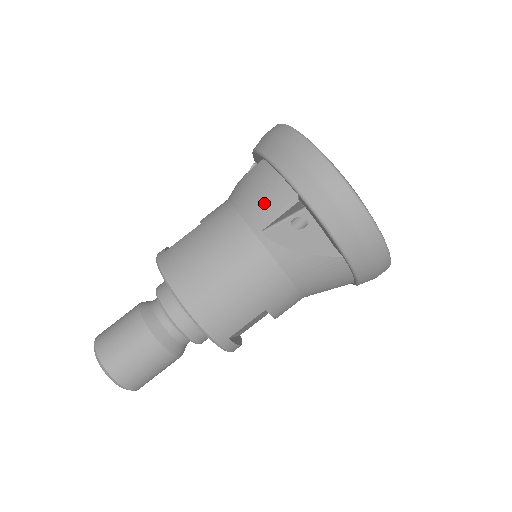
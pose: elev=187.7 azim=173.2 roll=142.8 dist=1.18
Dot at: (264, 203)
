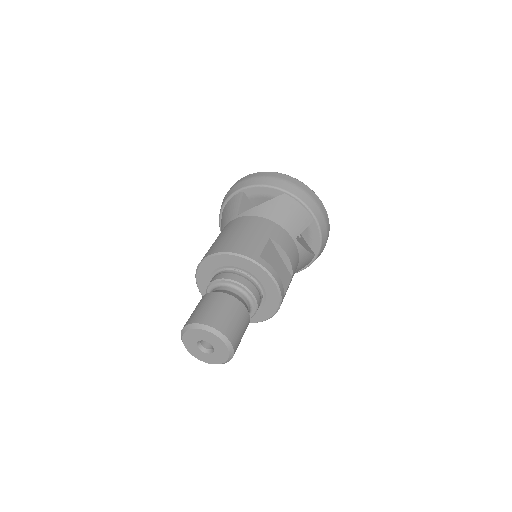
Dot at: (231, 210)
